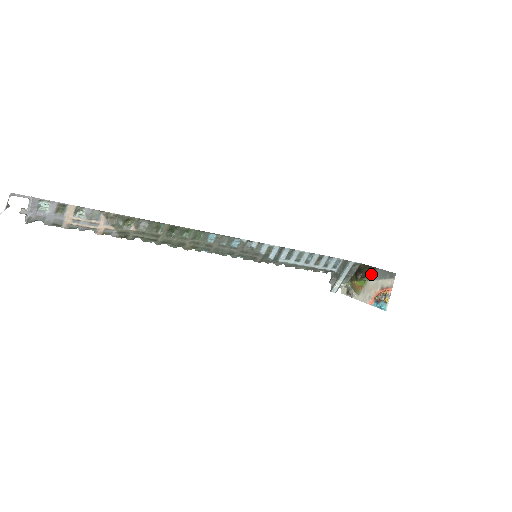
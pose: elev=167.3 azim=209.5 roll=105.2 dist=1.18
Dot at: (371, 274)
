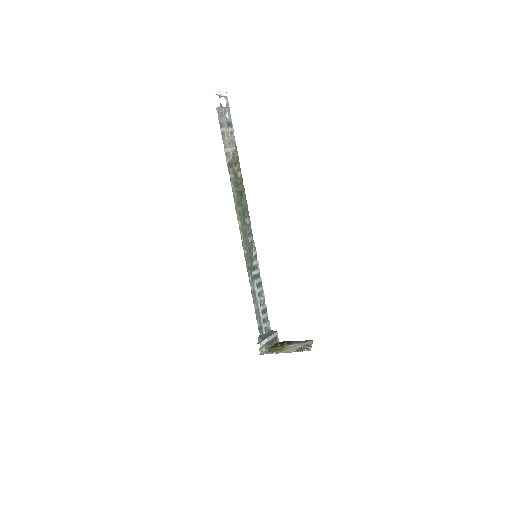
Dot at: (290, 343)
